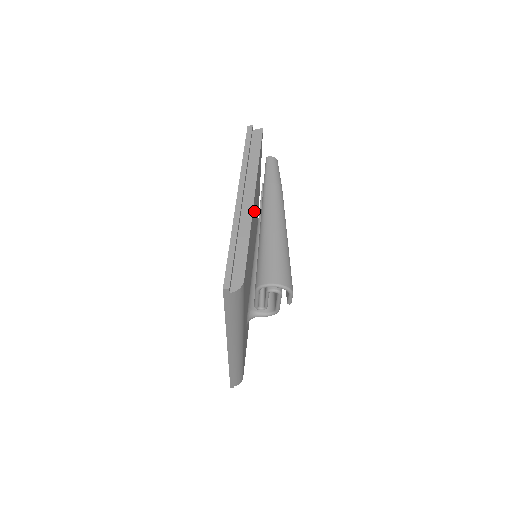
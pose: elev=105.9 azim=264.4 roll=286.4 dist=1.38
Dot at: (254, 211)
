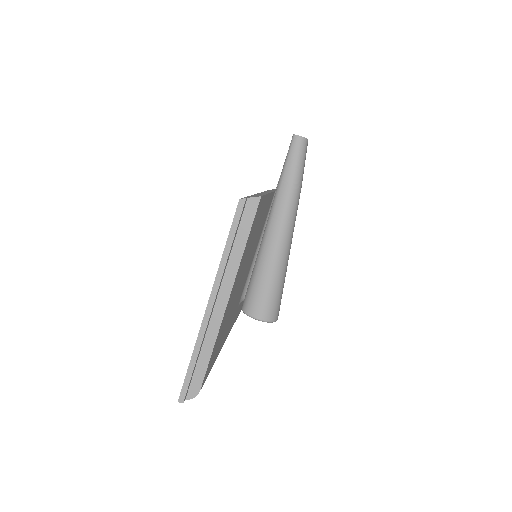
Dot at: (236, 283)
